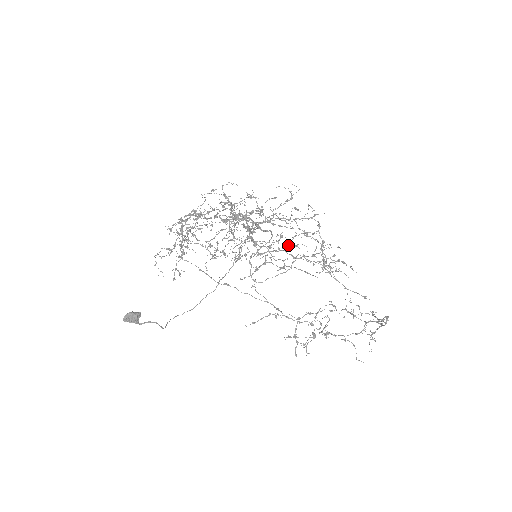
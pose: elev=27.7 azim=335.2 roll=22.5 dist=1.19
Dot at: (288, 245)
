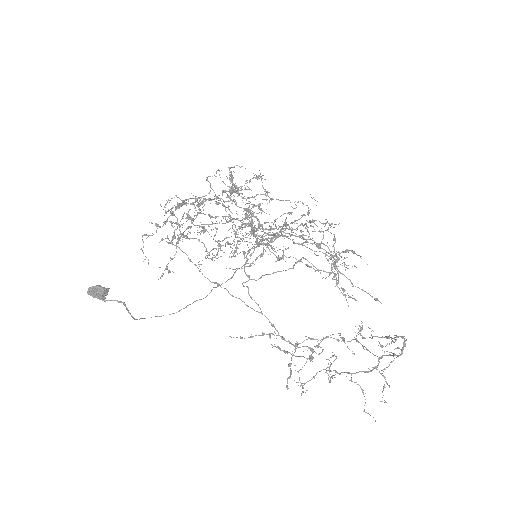
Dot at: occluded
